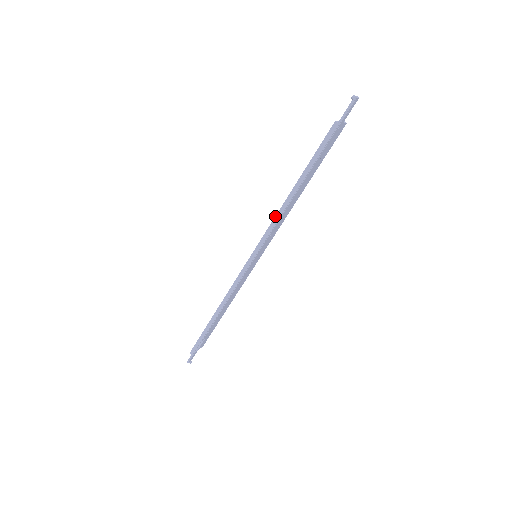
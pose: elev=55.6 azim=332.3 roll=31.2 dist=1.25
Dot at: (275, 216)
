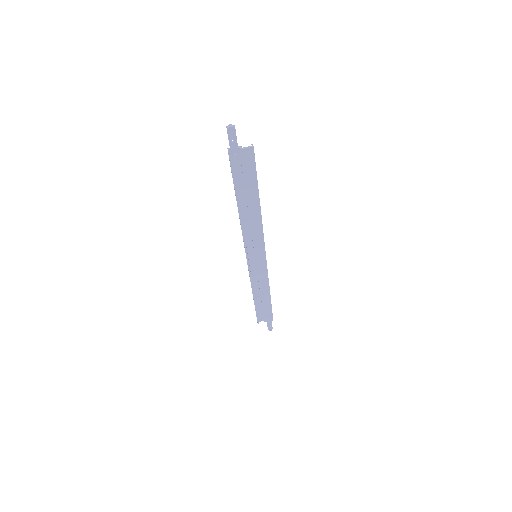
Dot at: (241, 225)
